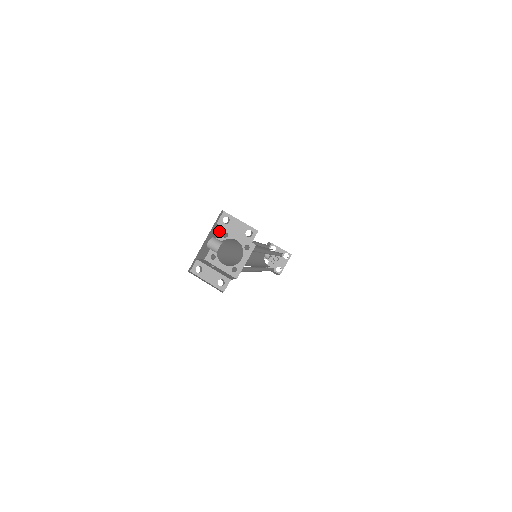
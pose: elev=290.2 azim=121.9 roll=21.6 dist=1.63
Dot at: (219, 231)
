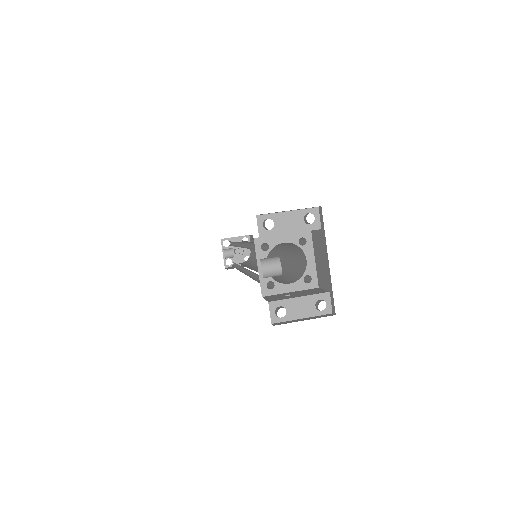
Dot at: occluded
